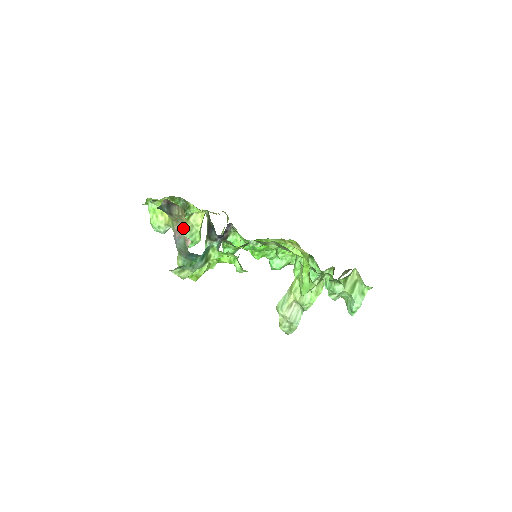
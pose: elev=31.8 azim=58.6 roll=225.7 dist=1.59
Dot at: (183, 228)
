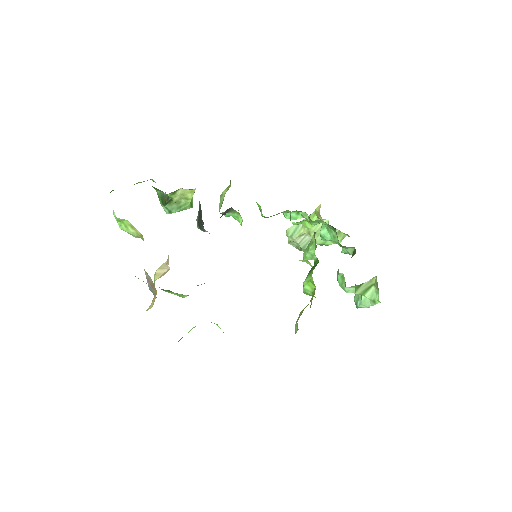
Dot at: (154, 288)
